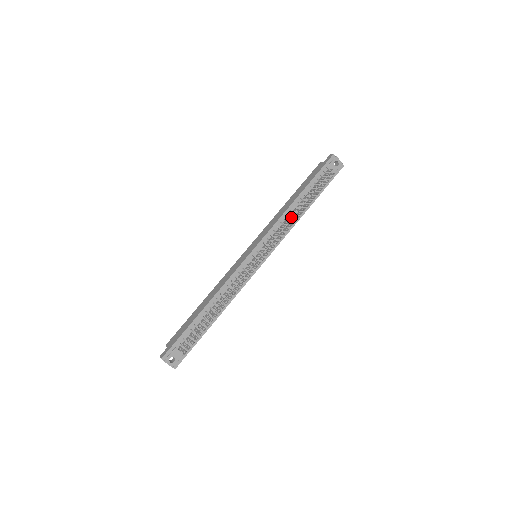
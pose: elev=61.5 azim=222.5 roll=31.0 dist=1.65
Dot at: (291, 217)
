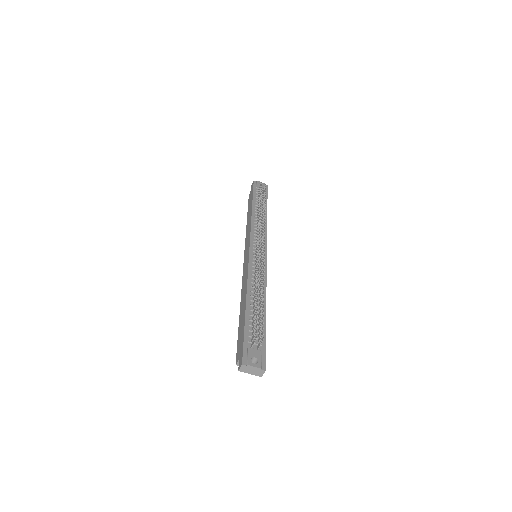
Dot at: (259, 215)
